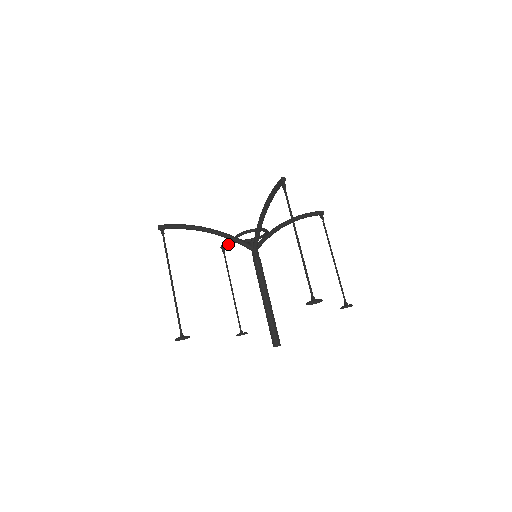
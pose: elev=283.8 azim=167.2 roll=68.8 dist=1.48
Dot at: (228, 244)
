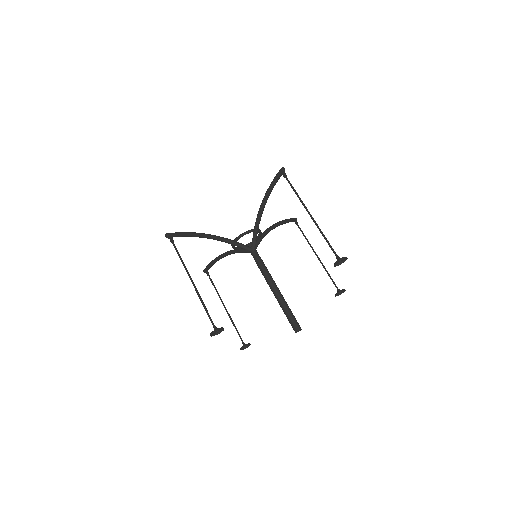
Dot at: (214, 263)
